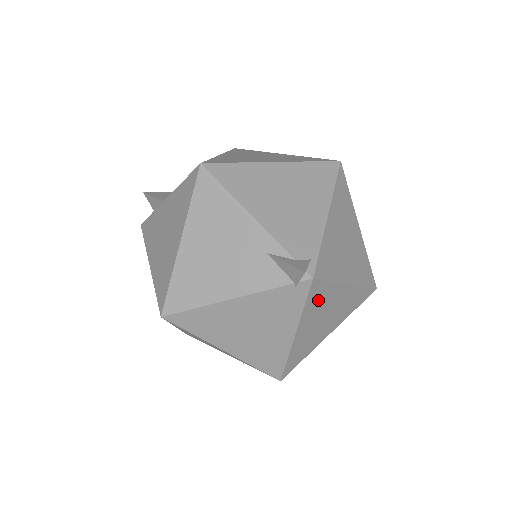
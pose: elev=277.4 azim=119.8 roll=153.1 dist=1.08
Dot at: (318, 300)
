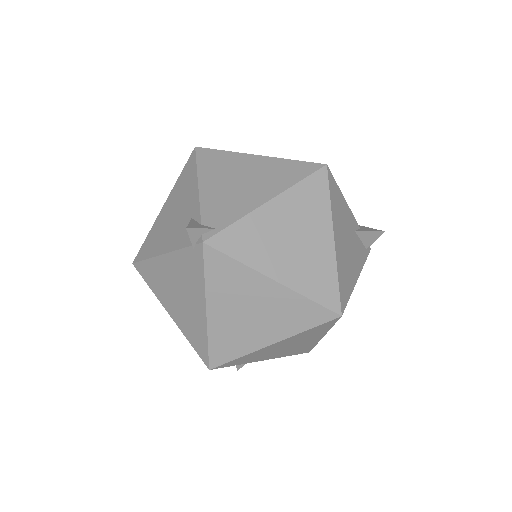
Dot at: (226, 278)
